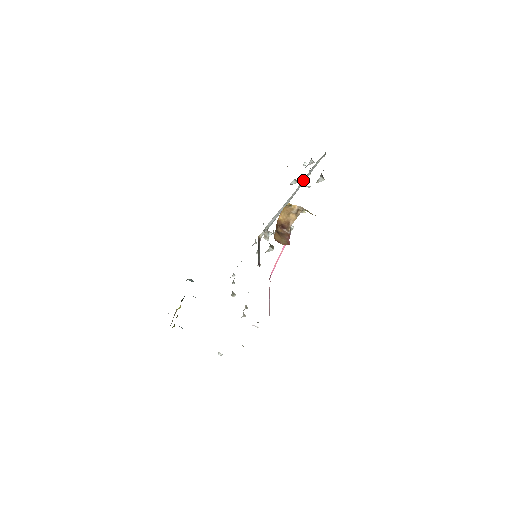
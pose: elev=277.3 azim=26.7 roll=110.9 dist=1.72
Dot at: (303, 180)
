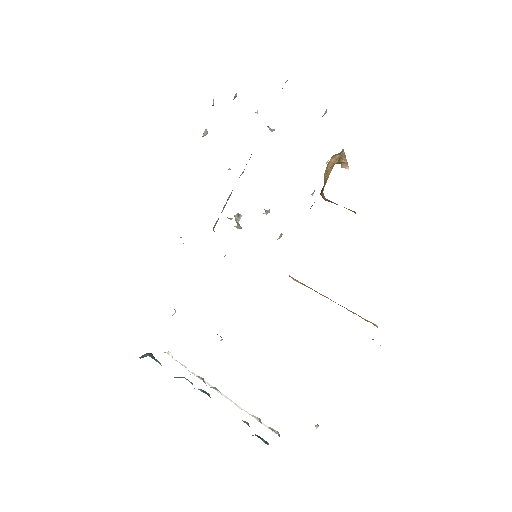
Dot at: occluded
